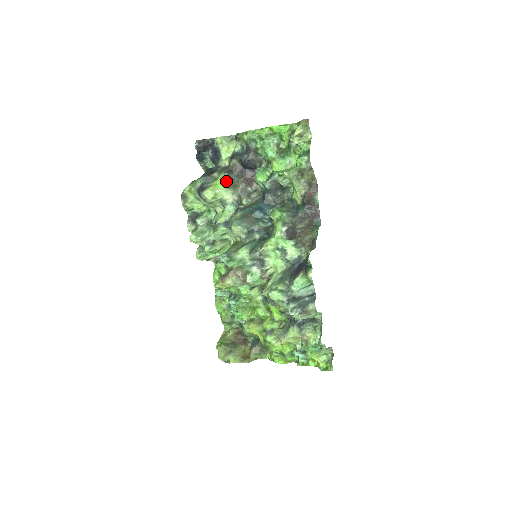
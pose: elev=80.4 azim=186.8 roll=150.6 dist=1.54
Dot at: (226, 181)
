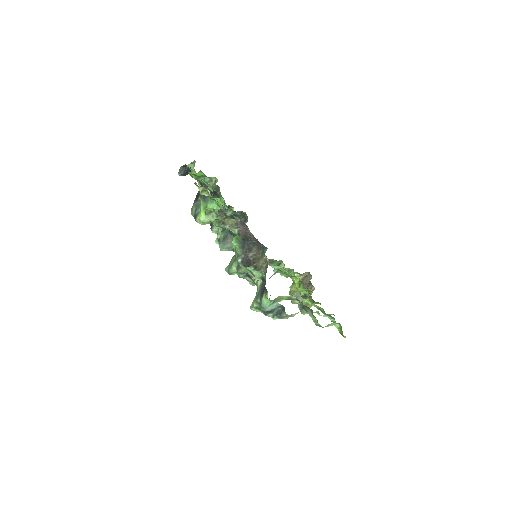
Dot at: (205, 207)
